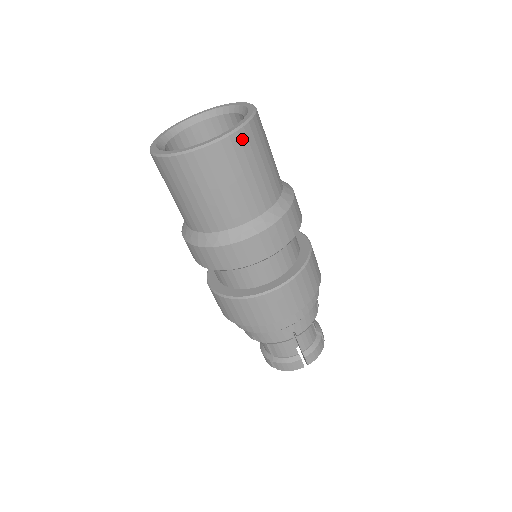
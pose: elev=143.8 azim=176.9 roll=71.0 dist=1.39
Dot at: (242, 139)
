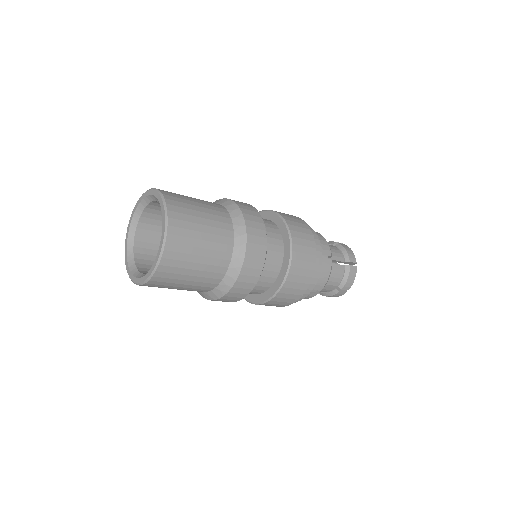
Dot at: (170, 256)
